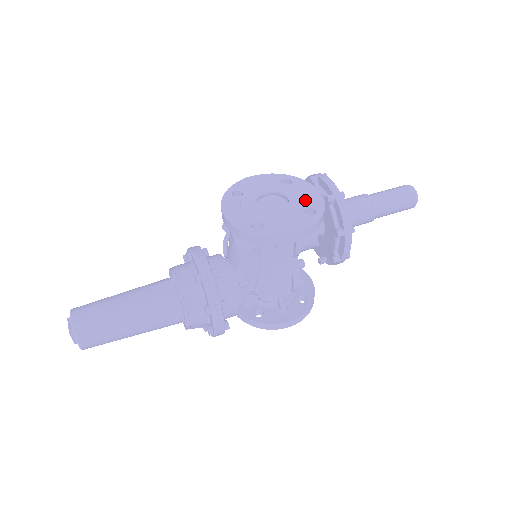
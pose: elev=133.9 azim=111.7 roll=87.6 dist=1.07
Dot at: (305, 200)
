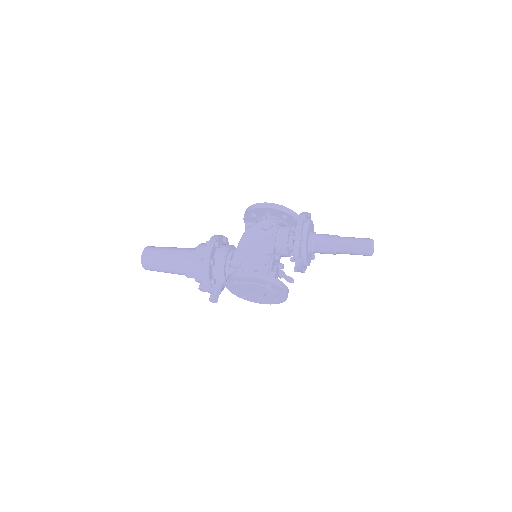
Dot at: occluded
